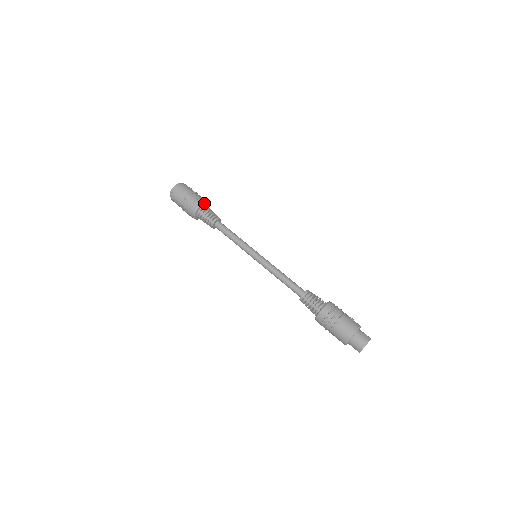
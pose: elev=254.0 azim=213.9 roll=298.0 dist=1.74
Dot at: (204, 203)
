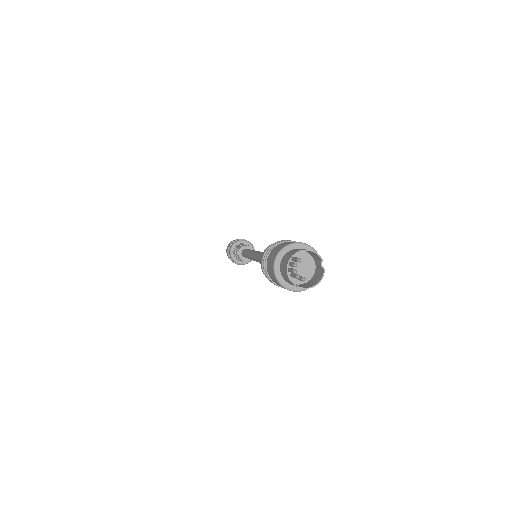
Dot at: (251, 245)
